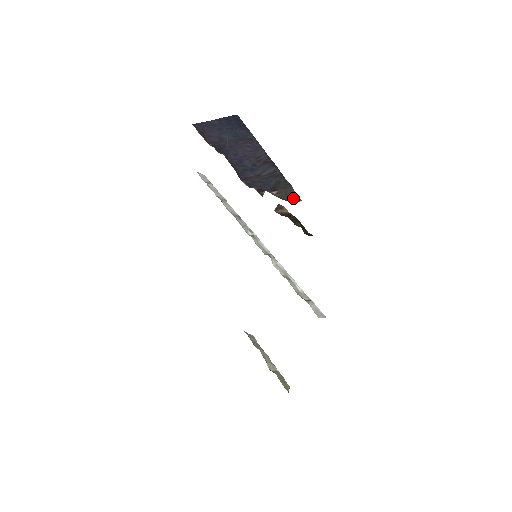
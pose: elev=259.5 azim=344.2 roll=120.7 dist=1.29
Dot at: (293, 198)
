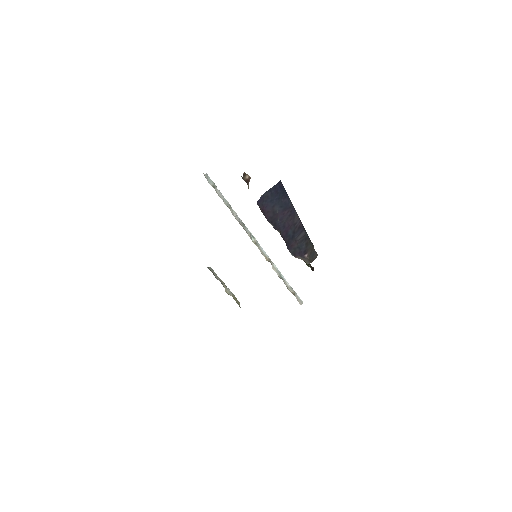
Dot at: (314, 256)
